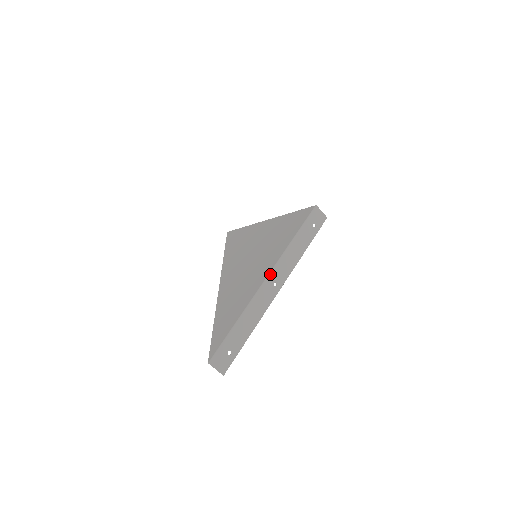
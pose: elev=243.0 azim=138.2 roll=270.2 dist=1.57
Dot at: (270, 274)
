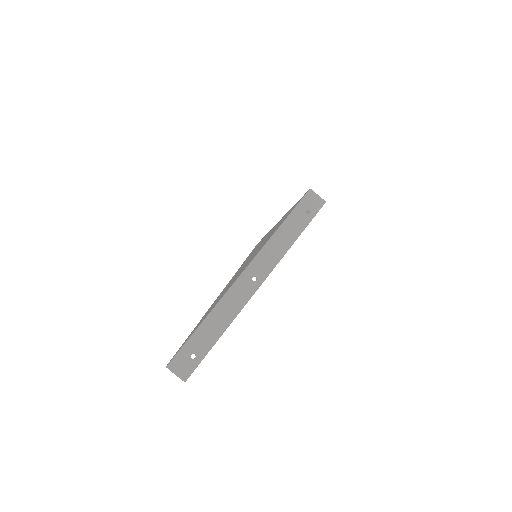
Dot at: (247, 267)
